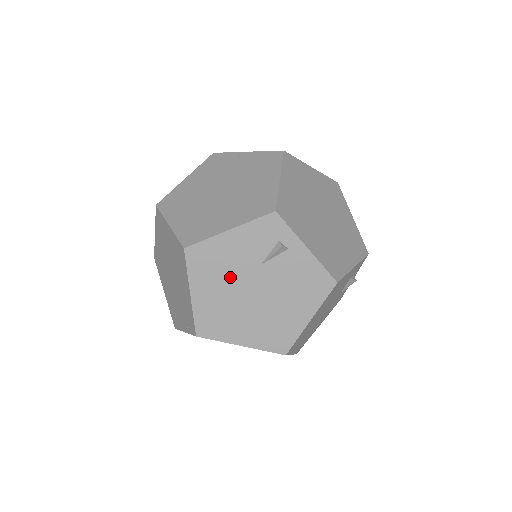
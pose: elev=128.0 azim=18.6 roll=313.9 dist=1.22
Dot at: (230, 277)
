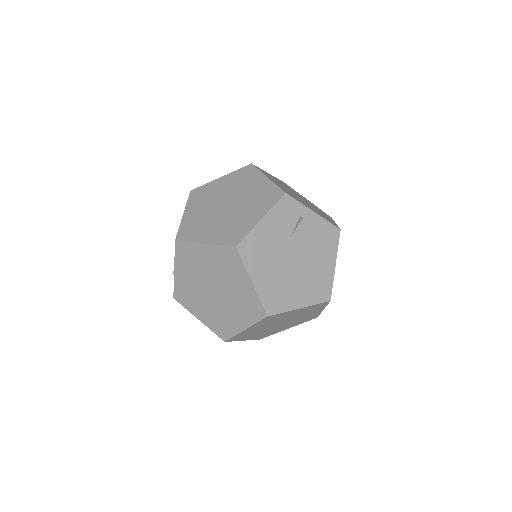
Dot at: (274, 256)
